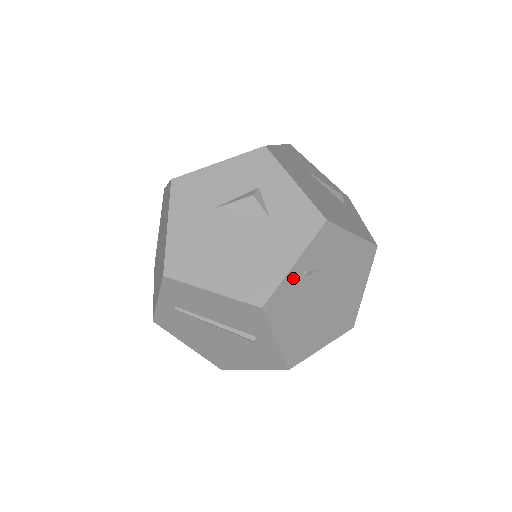
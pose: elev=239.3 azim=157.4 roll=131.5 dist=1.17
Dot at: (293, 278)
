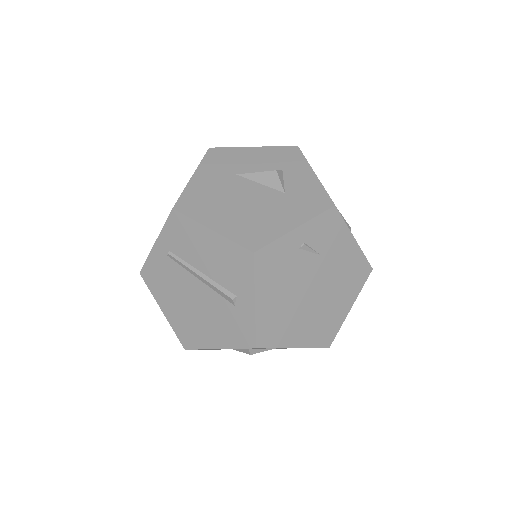
Dot at: (290, 242)
